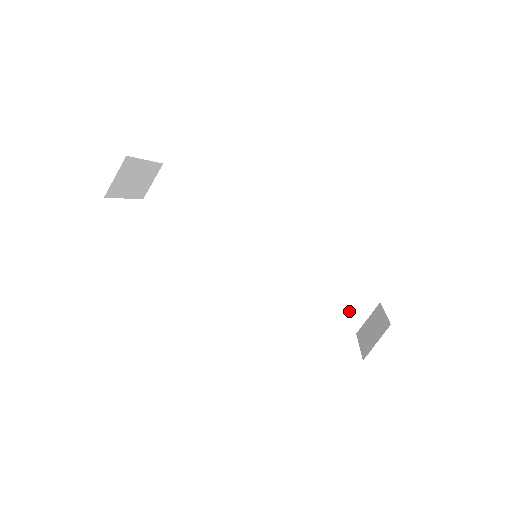
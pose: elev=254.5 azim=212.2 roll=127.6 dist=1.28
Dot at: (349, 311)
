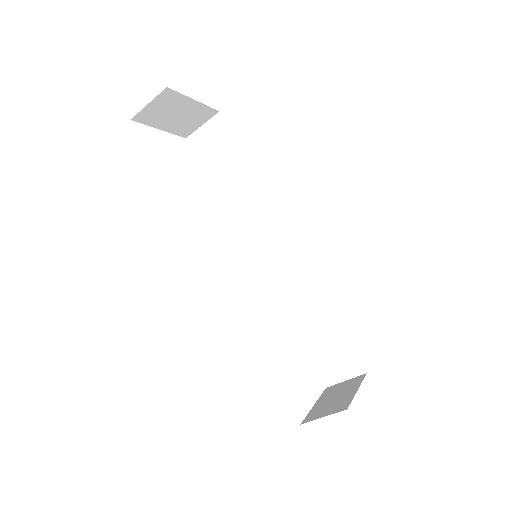
Dot at: (330, 362)
